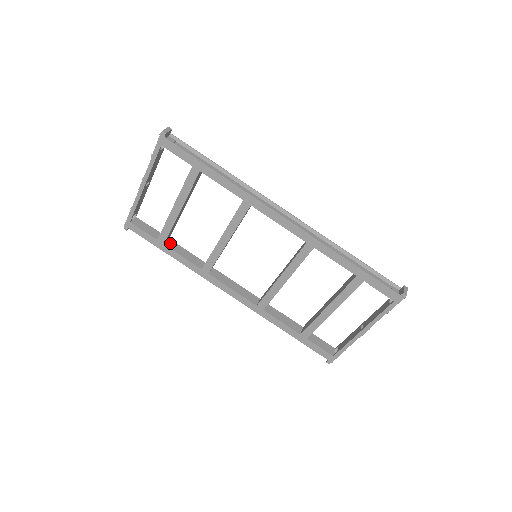
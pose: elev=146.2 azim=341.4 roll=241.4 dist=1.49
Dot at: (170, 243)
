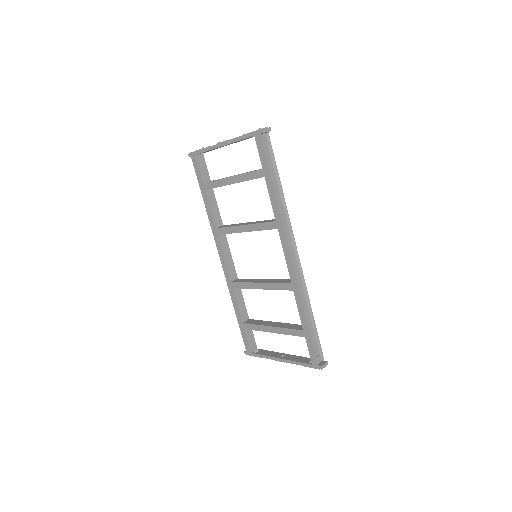
Dot at: (210, 192)
